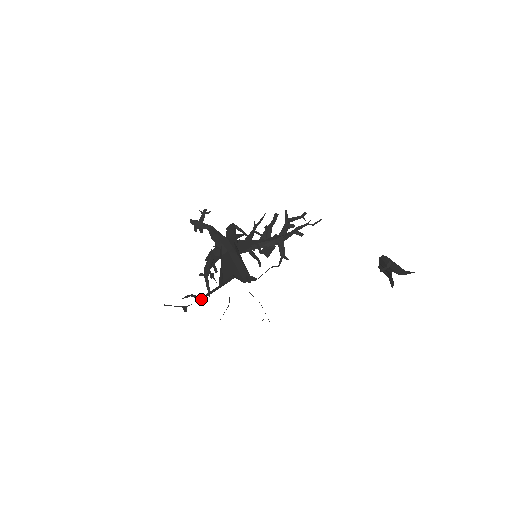
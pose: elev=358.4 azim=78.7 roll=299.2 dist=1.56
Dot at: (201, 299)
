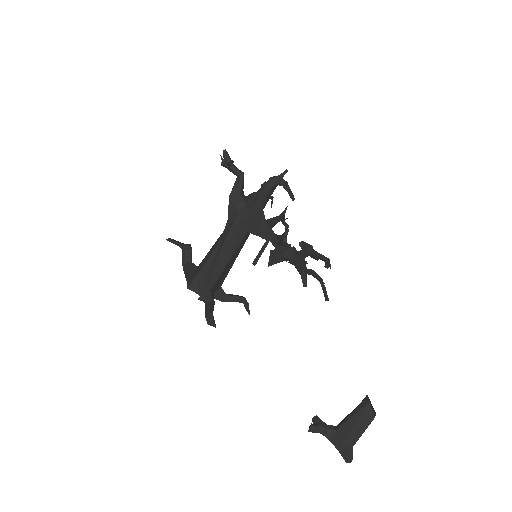
Dot at: occluded
